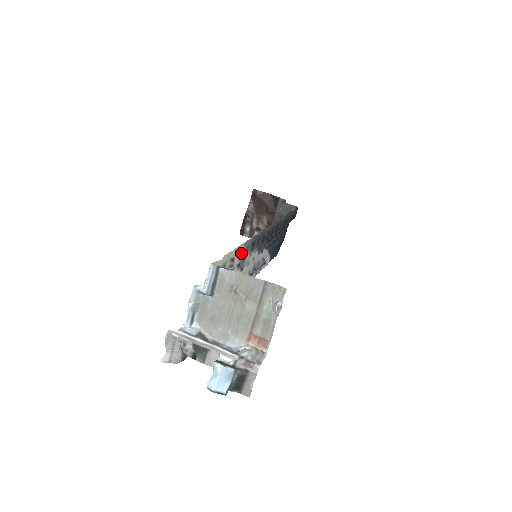
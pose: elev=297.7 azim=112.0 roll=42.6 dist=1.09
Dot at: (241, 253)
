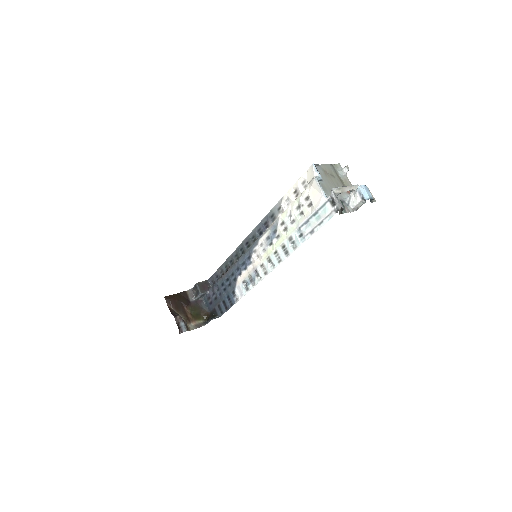
Dot at: (287, 200)
